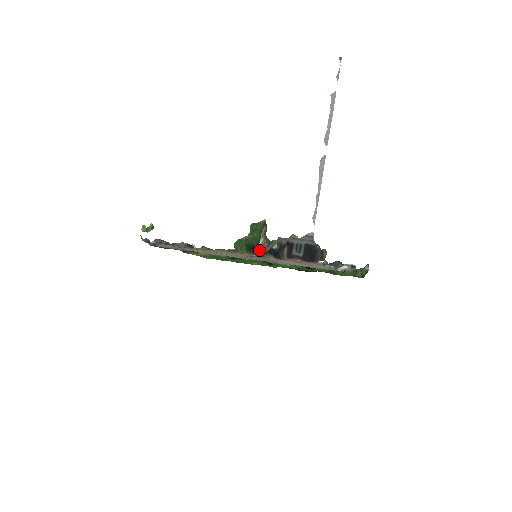
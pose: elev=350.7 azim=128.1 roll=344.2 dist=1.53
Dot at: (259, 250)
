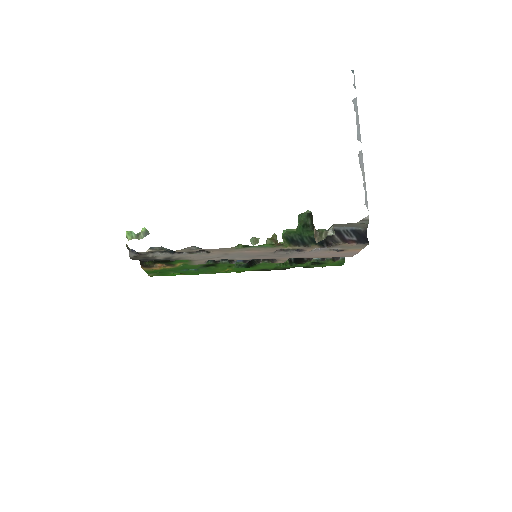
Dot at: (315, 239)
